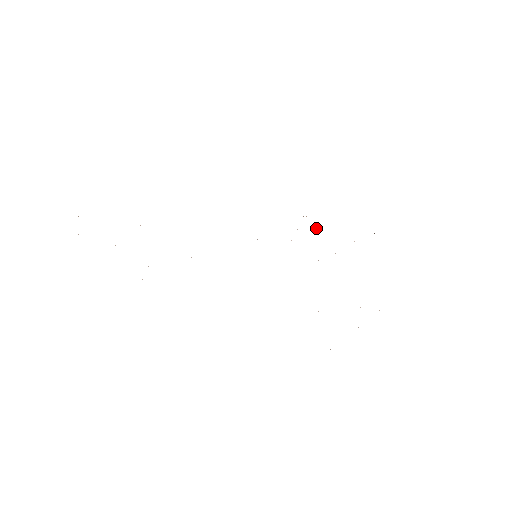
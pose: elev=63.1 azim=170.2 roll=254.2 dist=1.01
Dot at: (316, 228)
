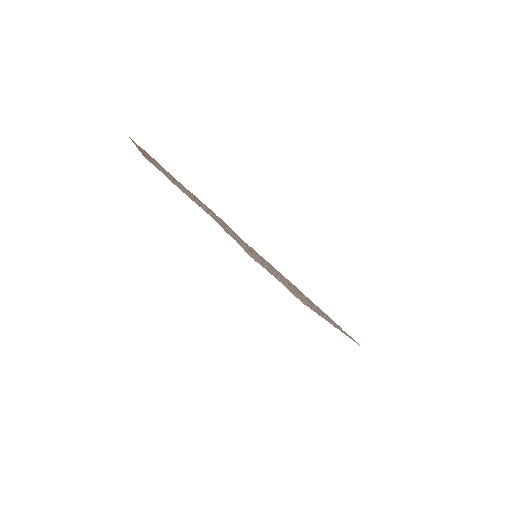
Dot at: (267, 269)
